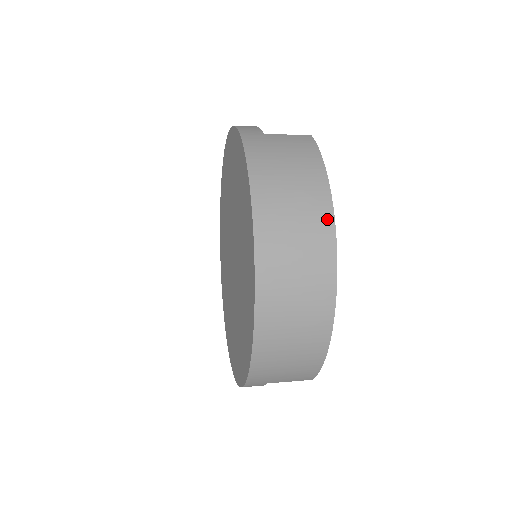
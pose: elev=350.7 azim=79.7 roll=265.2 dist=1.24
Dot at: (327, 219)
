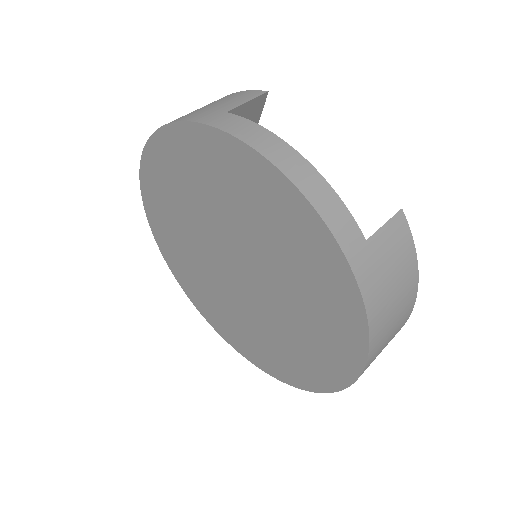
Dot at: (407, 319)
